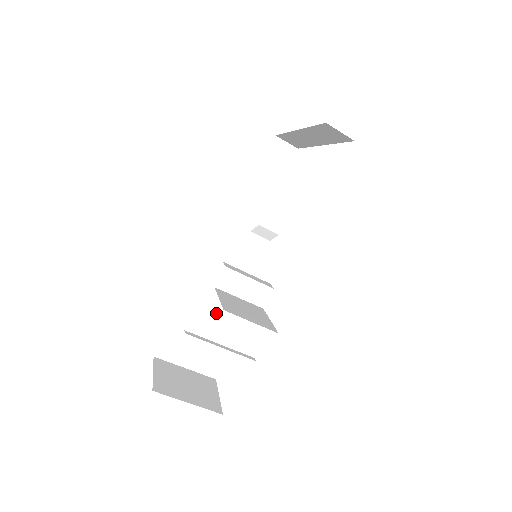
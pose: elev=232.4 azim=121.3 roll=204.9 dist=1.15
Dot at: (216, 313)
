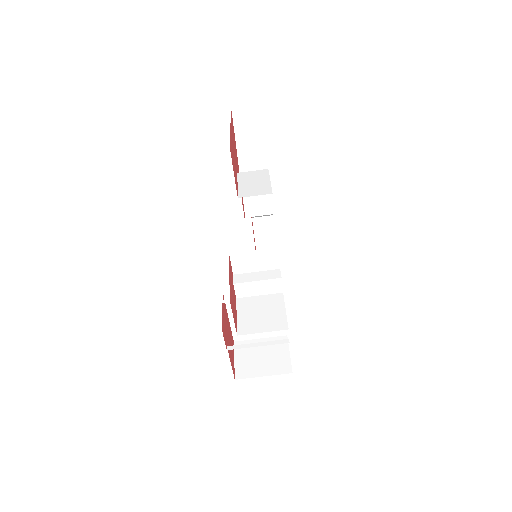
Dot at: occluded
